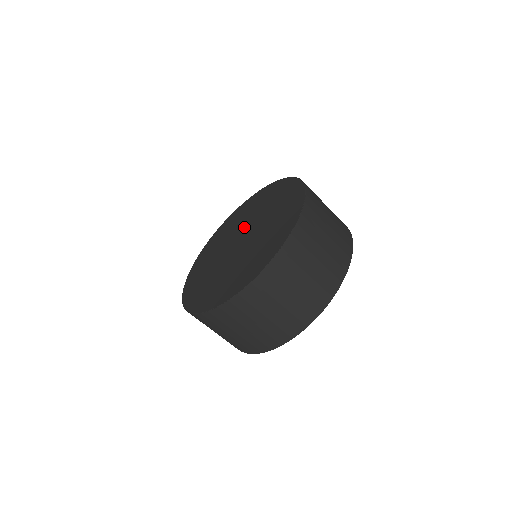
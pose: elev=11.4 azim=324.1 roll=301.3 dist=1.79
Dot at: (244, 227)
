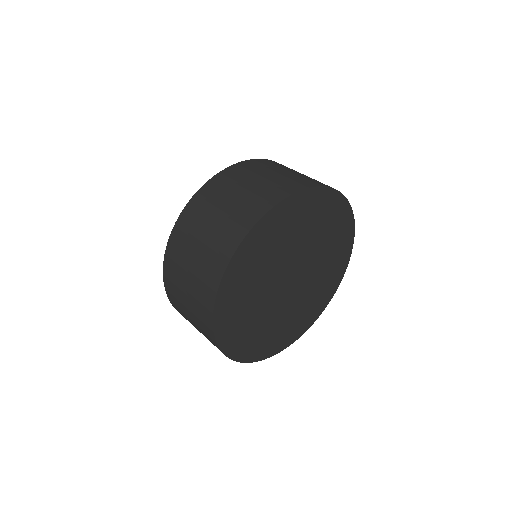
Dot at: occluded
